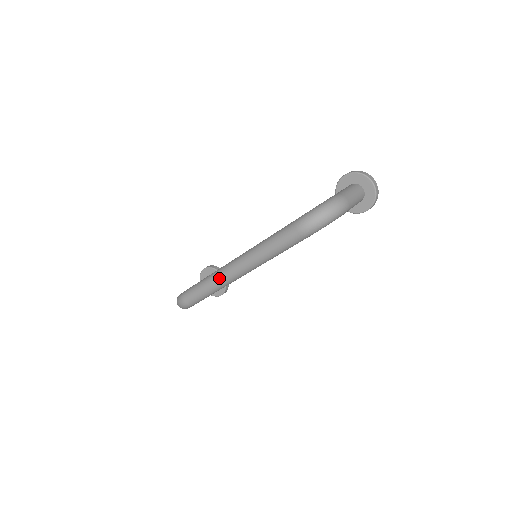
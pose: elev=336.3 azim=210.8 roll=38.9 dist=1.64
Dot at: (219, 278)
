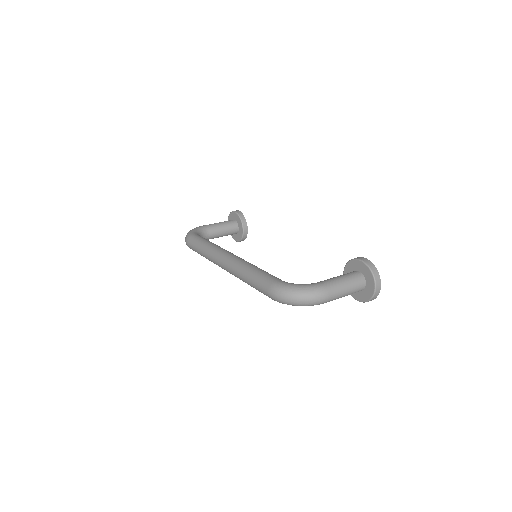
Dot at: (212, 257)
